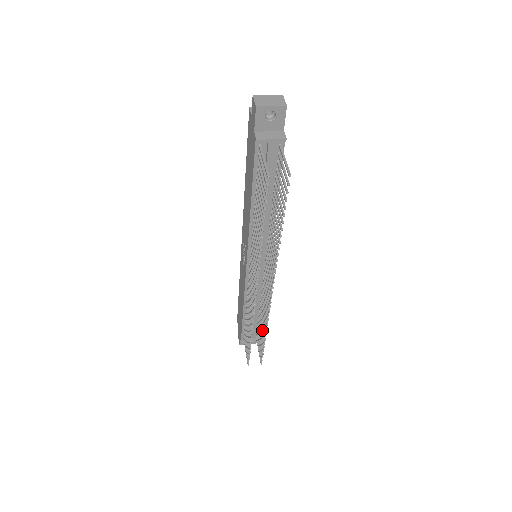
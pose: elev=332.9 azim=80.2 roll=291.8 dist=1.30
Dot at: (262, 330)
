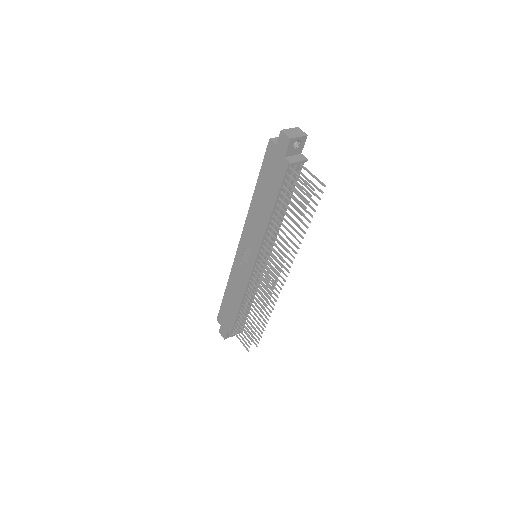
Dot at: occluded
